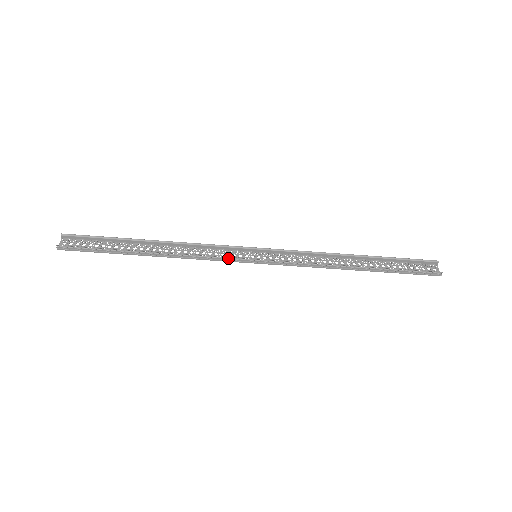
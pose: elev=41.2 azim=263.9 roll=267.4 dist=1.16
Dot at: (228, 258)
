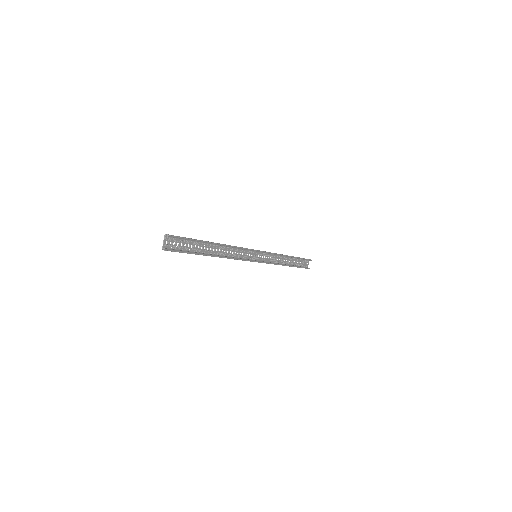
Dot at: (246, 260)
